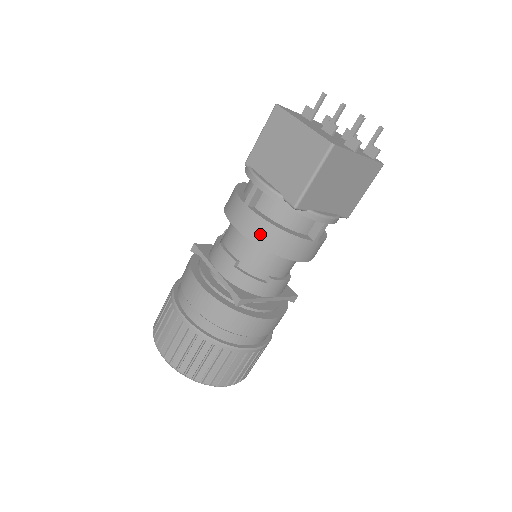
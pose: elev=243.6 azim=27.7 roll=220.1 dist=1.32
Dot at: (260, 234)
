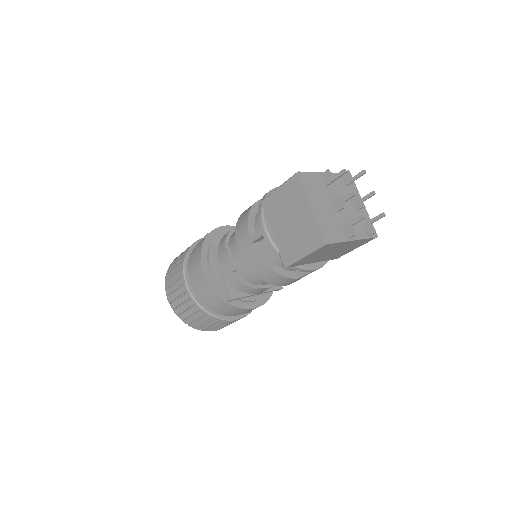
Dot at: (256, 267)
